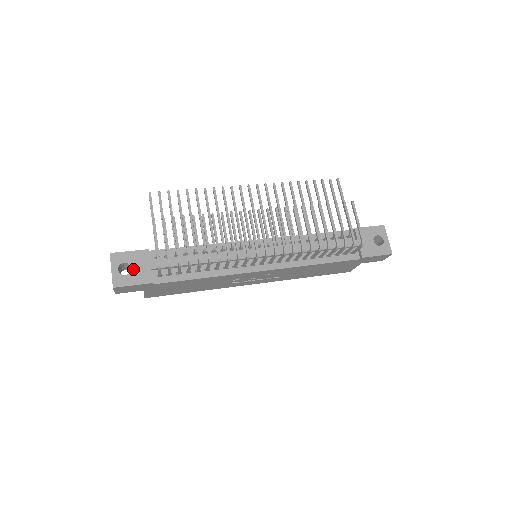
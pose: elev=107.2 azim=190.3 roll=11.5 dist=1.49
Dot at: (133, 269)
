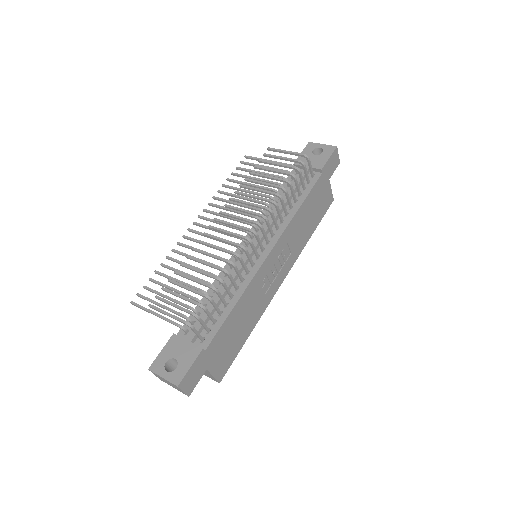
Dot at: (177, 358)
